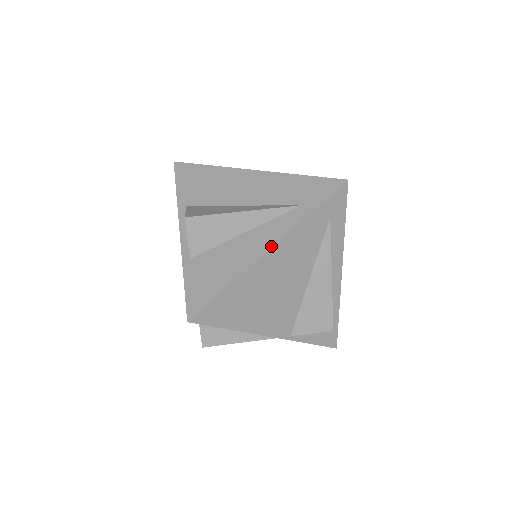
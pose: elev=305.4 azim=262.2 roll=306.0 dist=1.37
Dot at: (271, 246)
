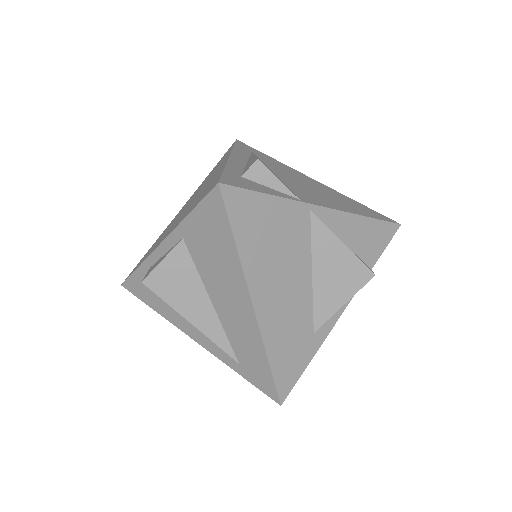
Dot at: (195, 341)
